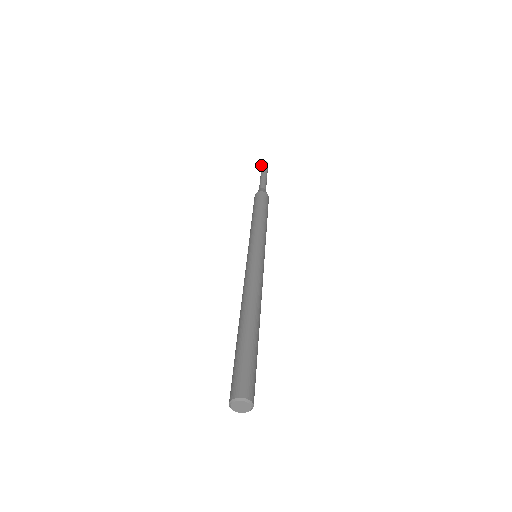
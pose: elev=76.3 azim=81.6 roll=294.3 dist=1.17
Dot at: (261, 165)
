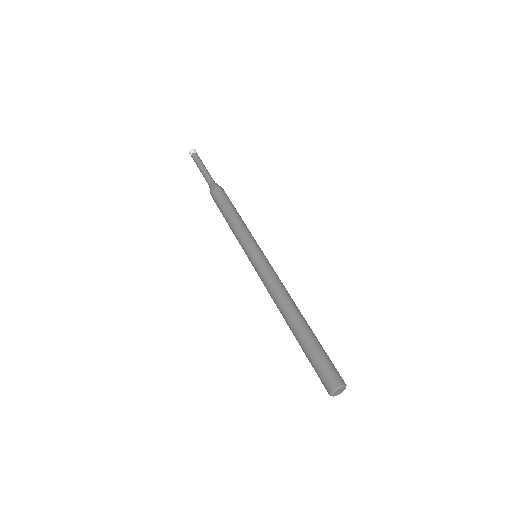
Dot at: occluded
